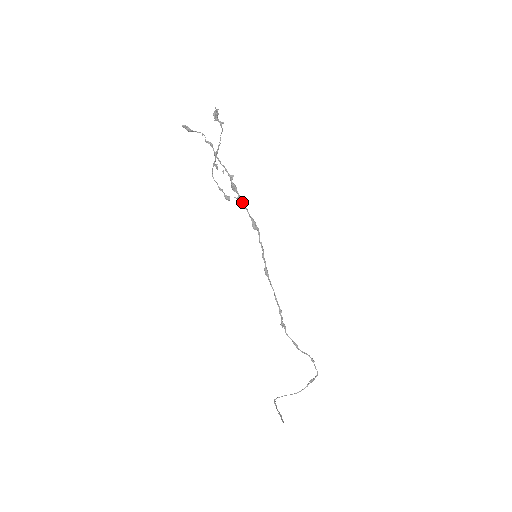
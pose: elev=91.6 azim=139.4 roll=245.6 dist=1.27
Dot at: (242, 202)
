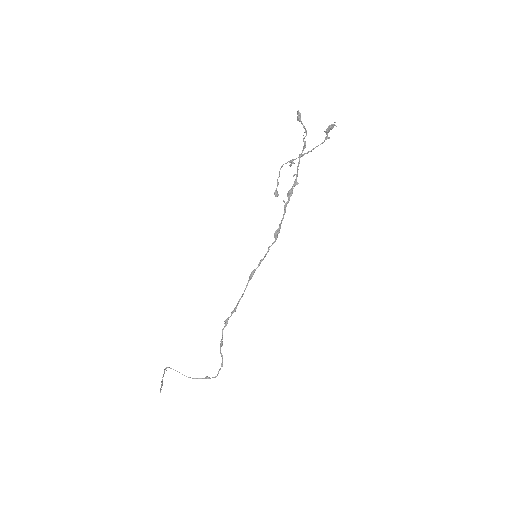
Dot at: (285, 209)
